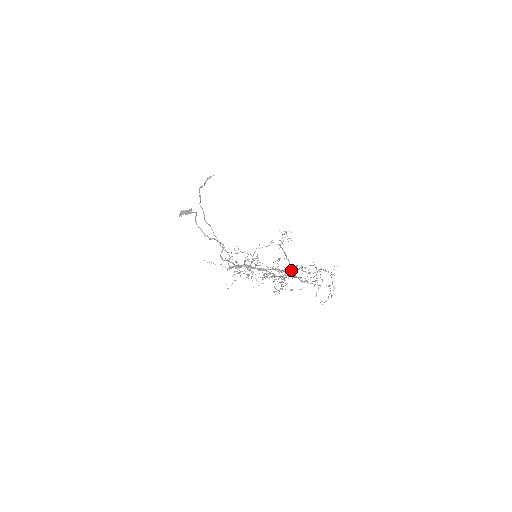
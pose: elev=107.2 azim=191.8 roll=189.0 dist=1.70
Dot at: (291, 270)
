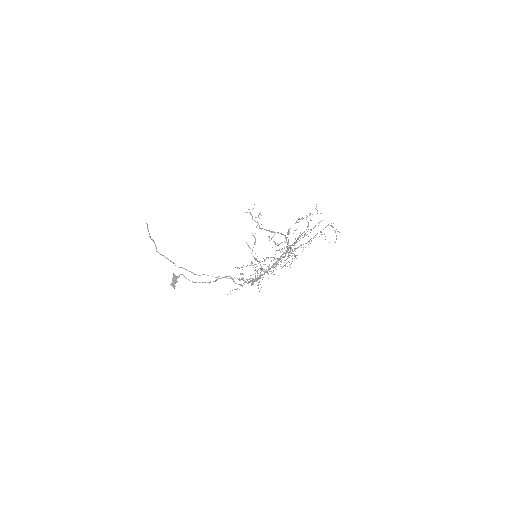
Dot at: occluded
